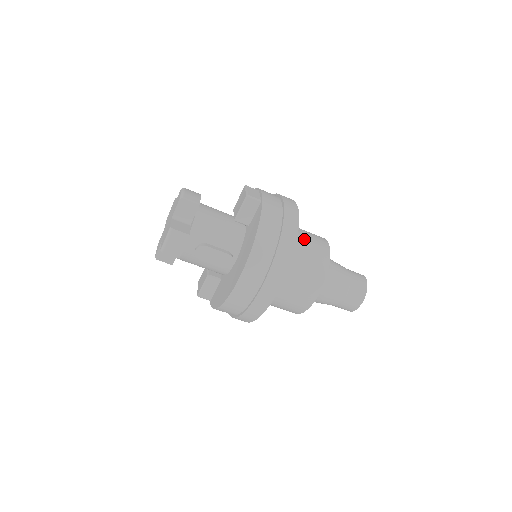
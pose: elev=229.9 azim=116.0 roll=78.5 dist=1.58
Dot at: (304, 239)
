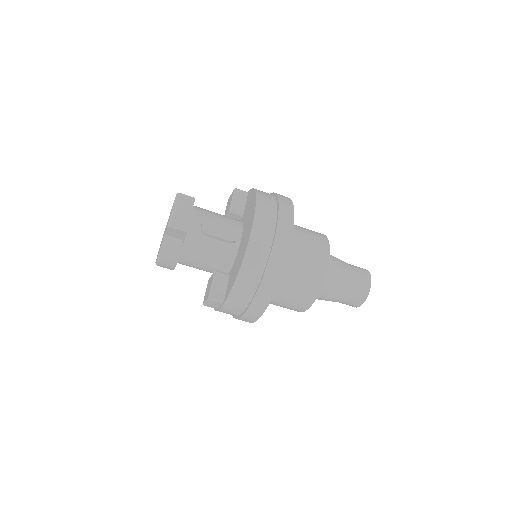
Dot at: occluded
